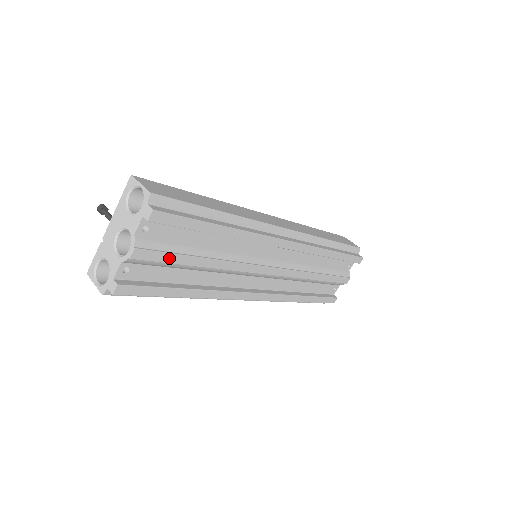
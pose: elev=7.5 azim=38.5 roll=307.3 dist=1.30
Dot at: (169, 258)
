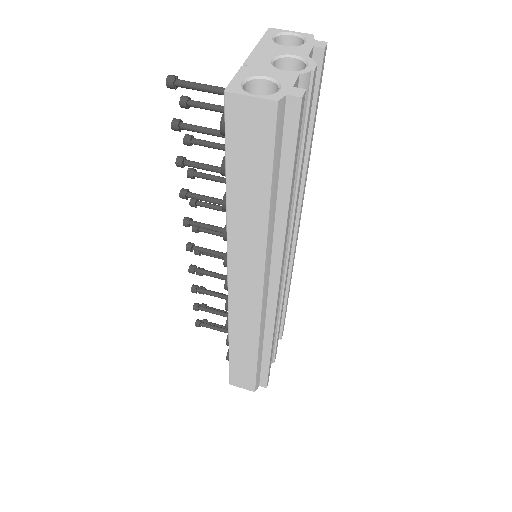
Dot at: (308, 121)
